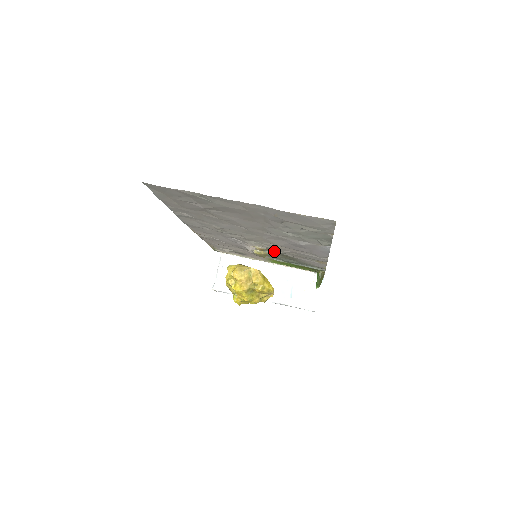
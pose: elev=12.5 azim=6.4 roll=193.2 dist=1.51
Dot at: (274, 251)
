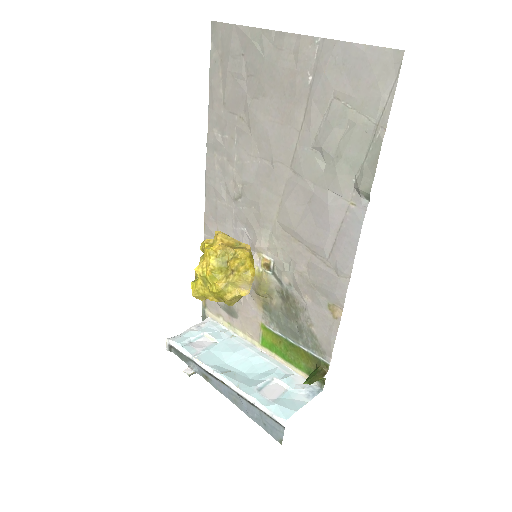
Dot at: (280, 273)
